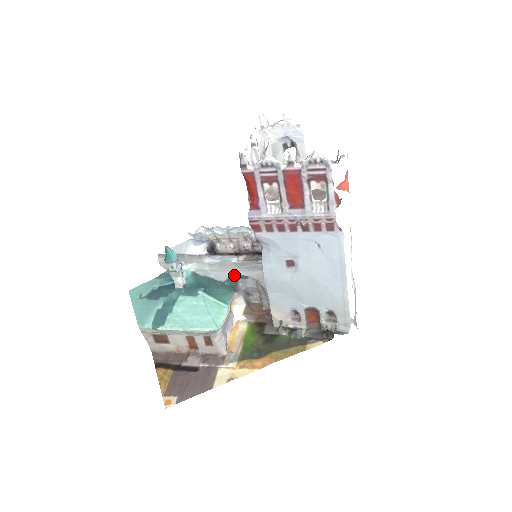
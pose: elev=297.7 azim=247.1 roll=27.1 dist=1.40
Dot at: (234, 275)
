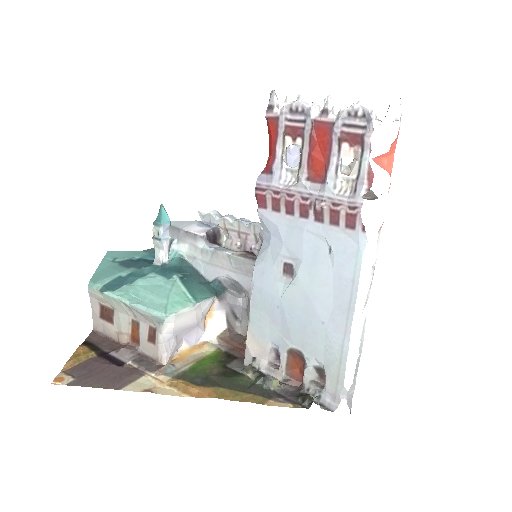
Dot at: (224, 277)
